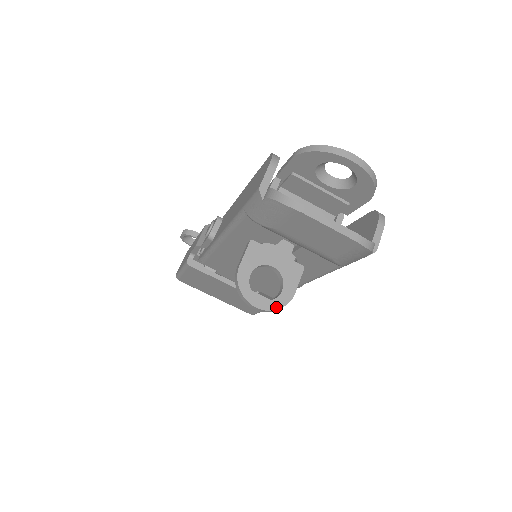
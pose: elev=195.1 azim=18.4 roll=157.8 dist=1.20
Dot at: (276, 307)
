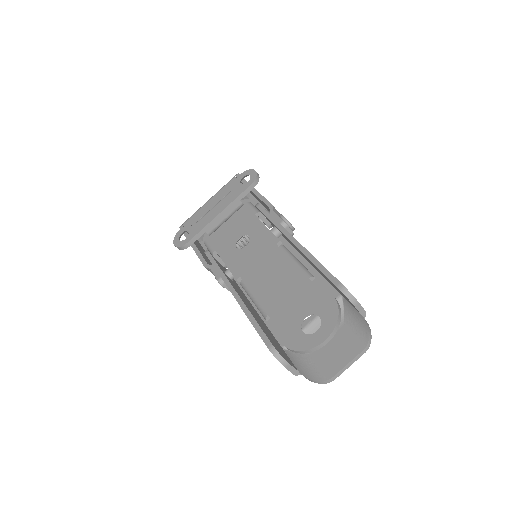
Dot at: occluded
